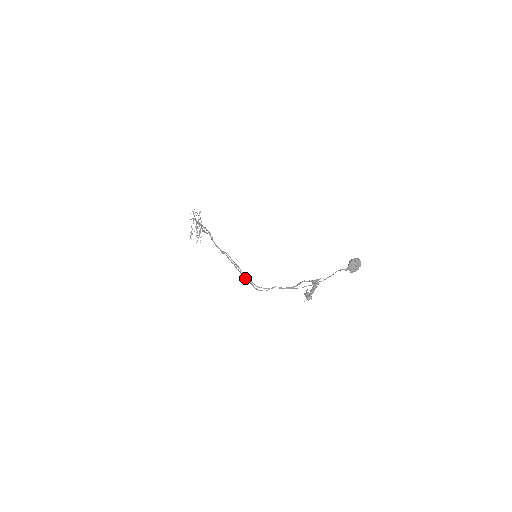
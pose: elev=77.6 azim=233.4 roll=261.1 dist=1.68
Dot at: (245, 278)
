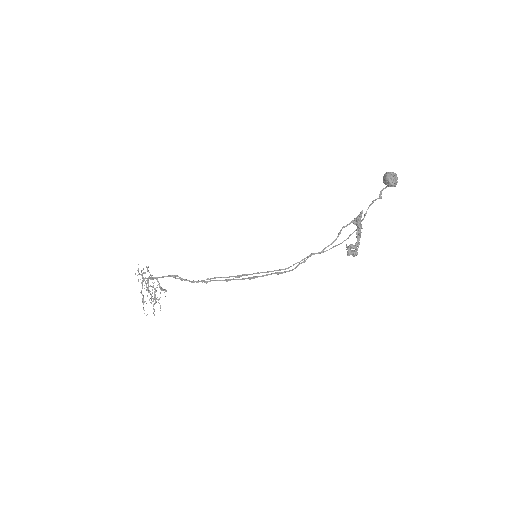
Dot at: (261, 276)
